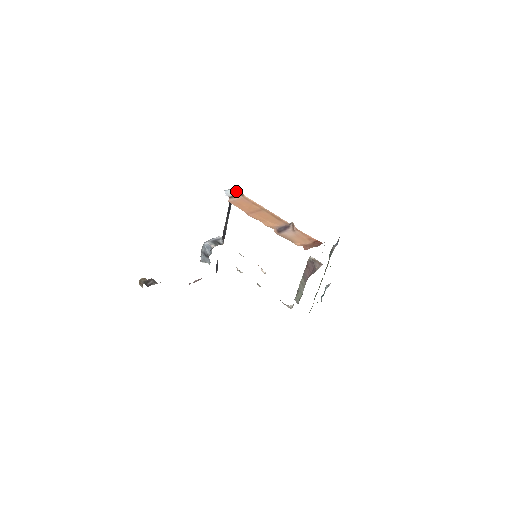
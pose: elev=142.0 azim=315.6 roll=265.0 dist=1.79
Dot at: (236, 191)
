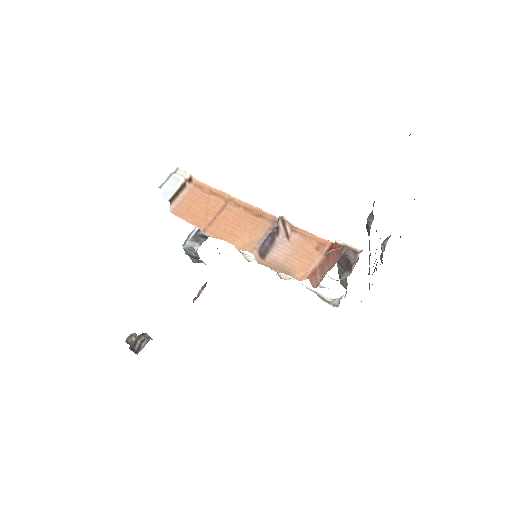
Dot at: (178, 177)
